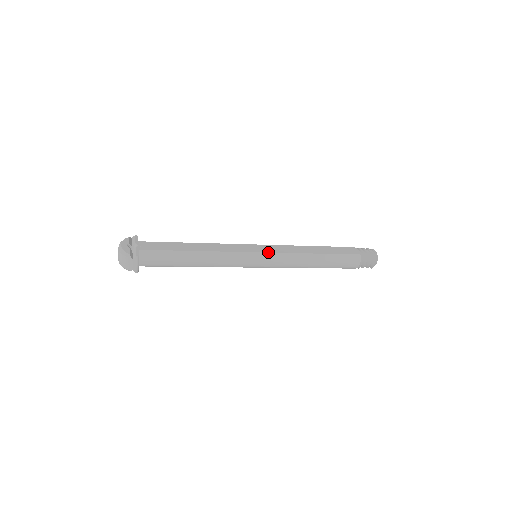
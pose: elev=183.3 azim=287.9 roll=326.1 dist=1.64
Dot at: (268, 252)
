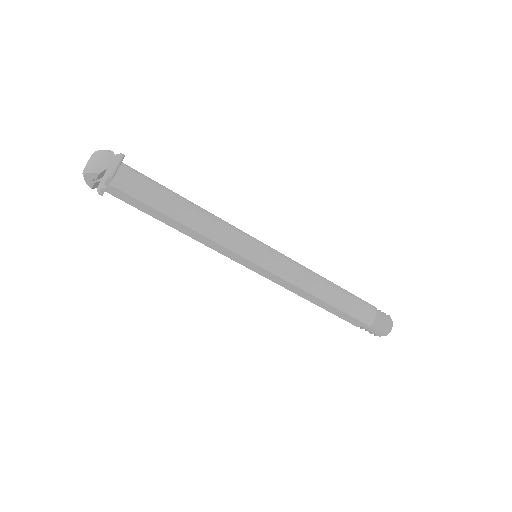
Dot at: (274, 249)
